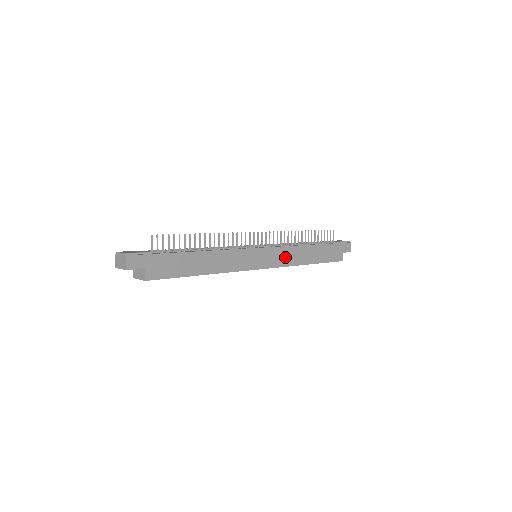
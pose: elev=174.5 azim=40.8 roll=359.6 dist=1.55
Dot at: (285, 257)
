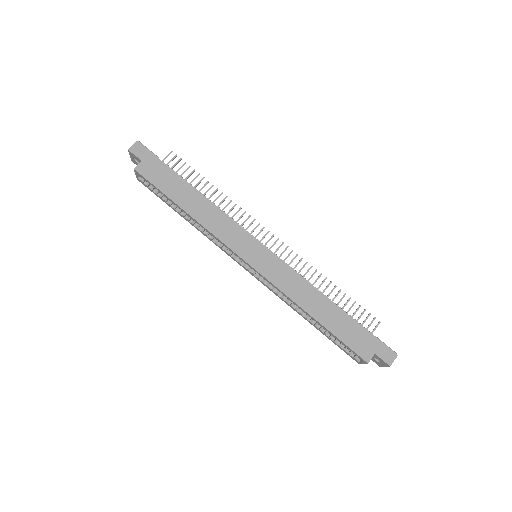
Dot at: (285, 279)
